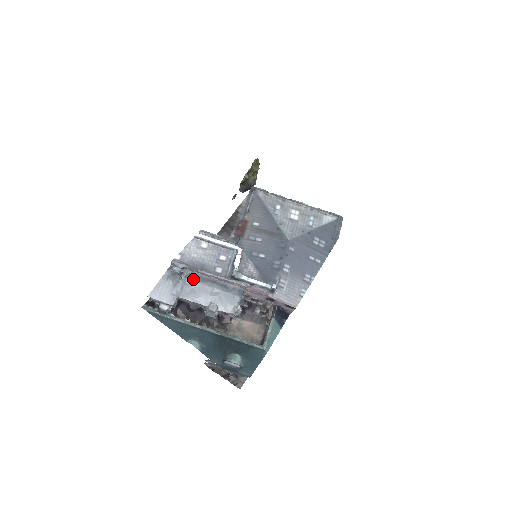
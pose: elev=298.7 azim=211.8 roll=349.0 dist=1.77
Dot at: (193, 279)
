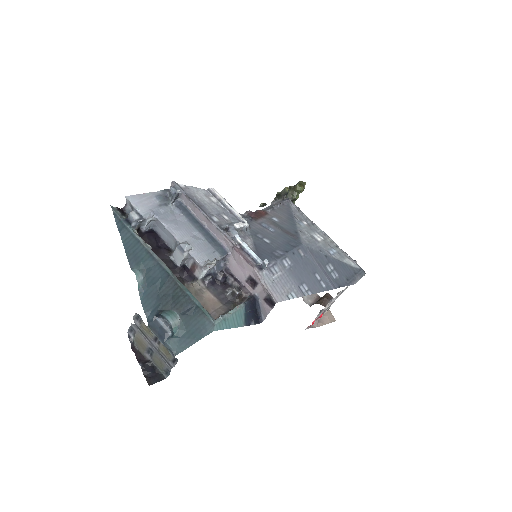
Dot at: (183, 212)
